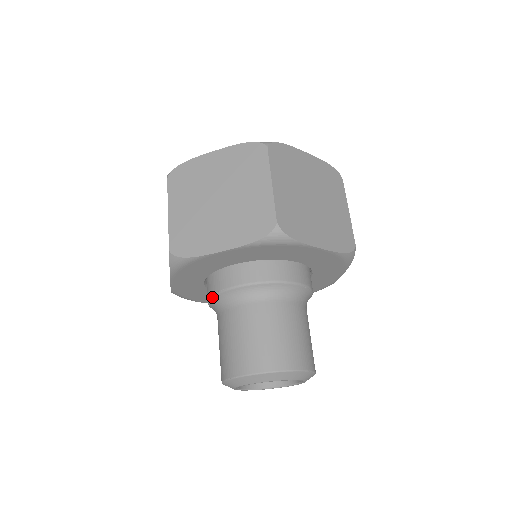
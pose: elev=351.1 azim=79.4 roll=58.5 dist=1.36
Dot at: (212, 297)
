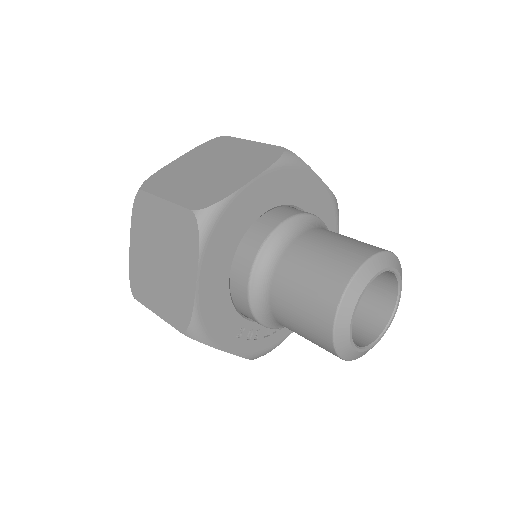
Dot at: (255, 262)
